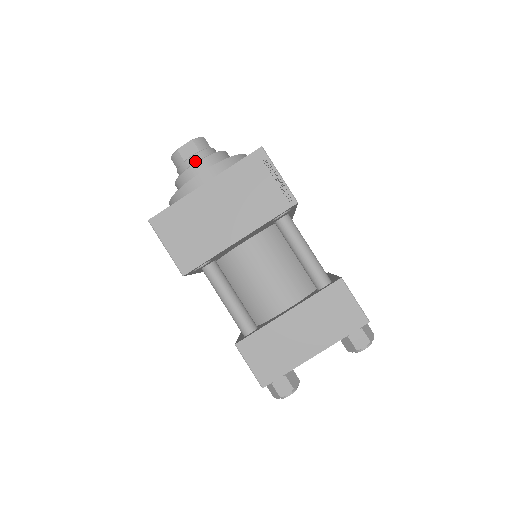
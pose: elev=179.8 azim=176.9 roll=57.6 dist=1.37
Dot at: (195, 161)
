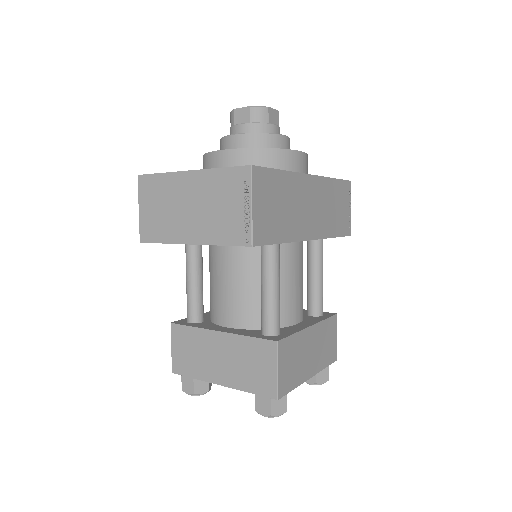
Dot at: (240, 131)
